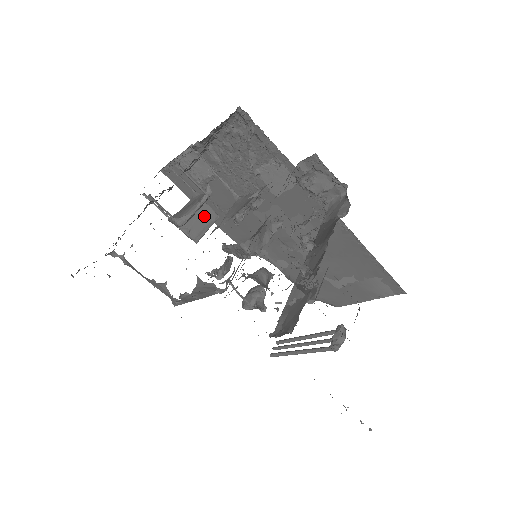
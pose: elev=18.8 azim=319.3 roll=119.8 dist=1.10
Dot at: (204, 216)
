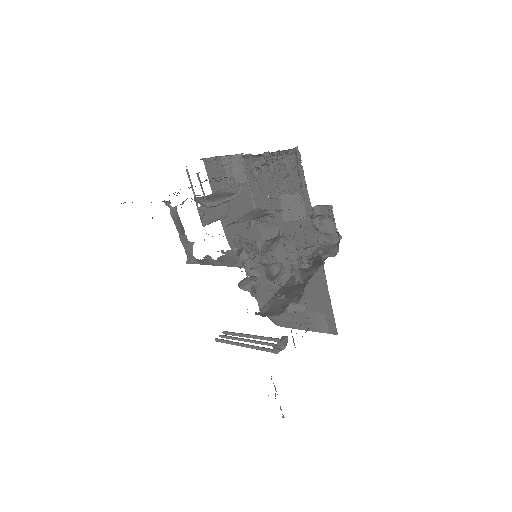
Dot at: (220, 209)
